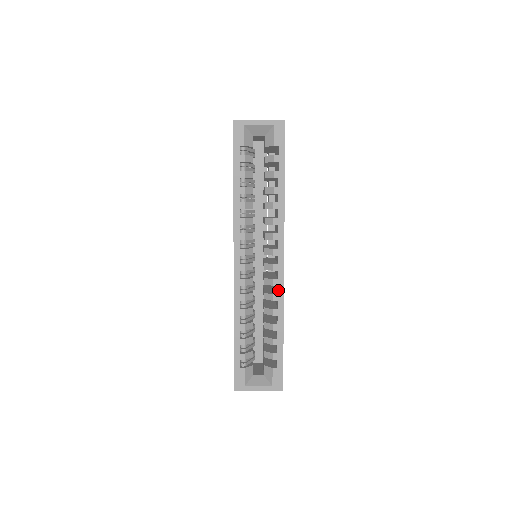
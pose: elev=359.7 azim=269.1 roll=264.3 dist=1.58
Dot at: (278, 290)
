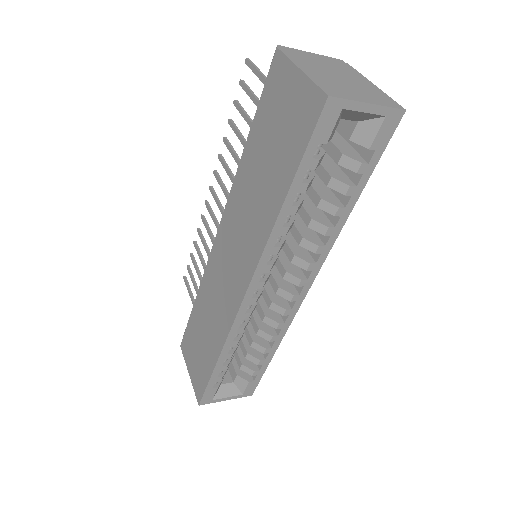
Dot at: (287, 319)
